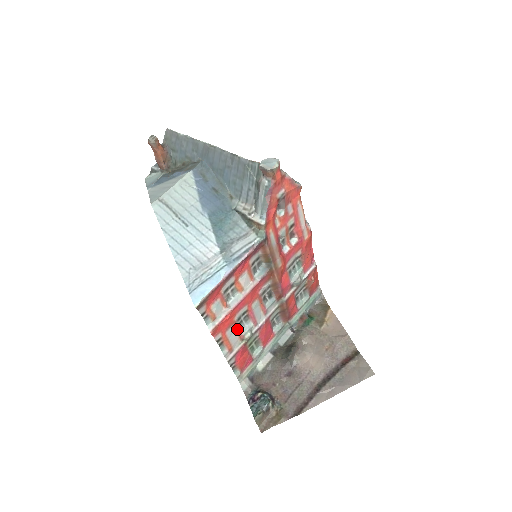
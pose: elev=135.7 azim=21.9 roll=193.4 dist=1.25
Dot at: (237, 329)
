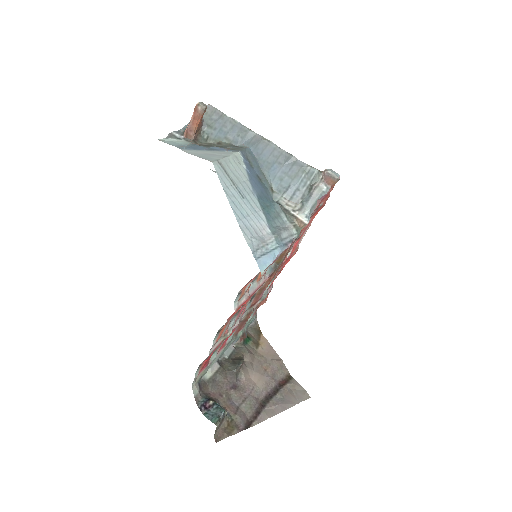
Dot at: (230, 321)
